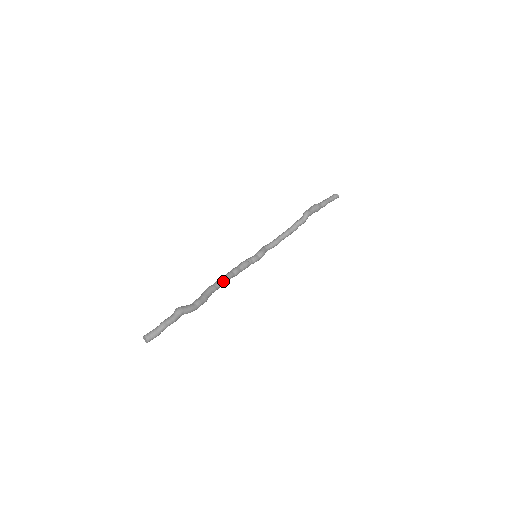
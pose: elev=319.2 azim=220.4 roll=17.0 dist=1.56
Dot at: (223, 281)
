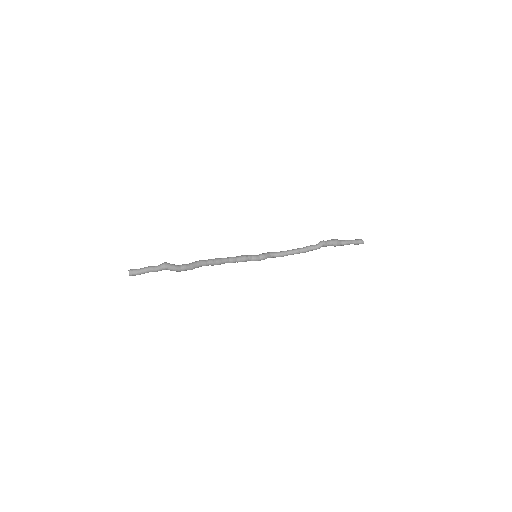
Dot at: (216, 261)
